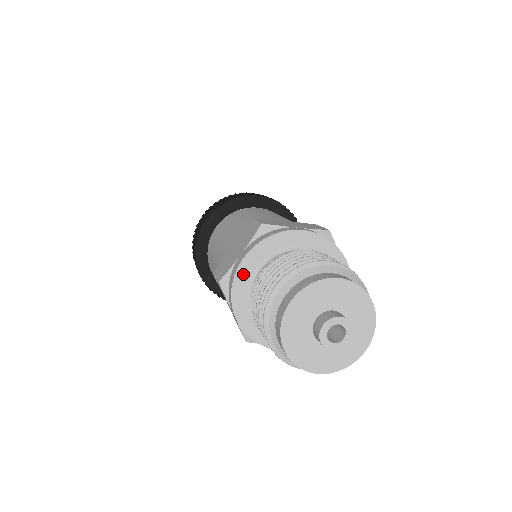
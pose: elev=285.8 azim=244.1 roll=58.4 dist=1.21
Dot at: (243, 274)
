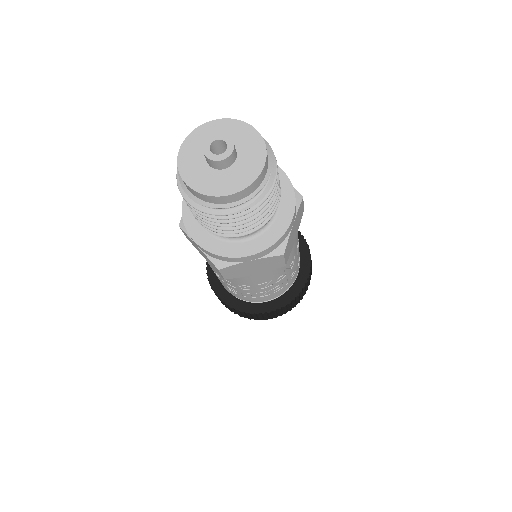
Dot at: occluded
